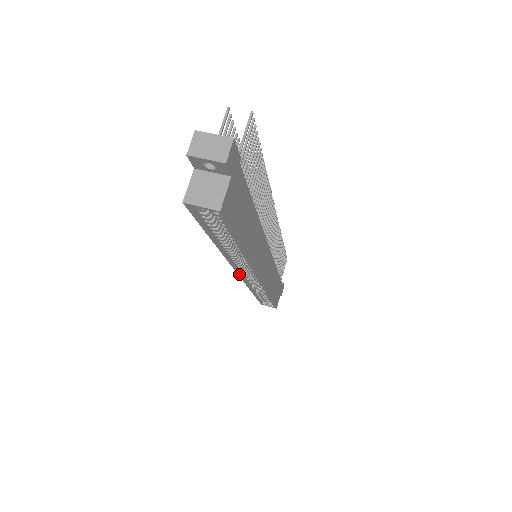
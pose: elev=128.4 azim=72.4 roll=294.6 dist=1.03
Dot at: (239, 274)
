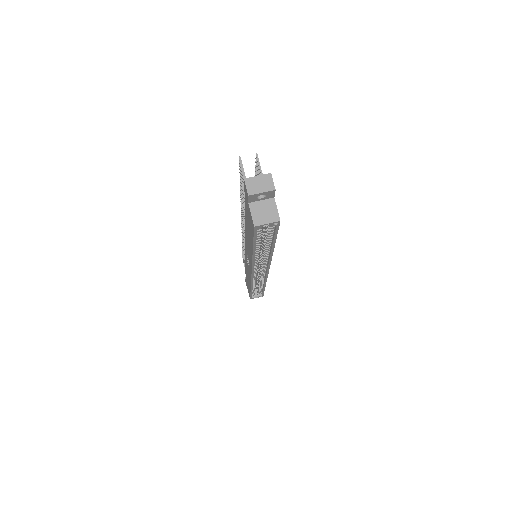
Dot at: (253, 274)
